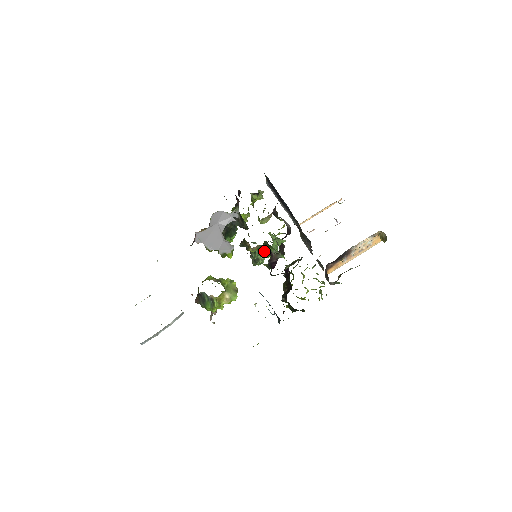
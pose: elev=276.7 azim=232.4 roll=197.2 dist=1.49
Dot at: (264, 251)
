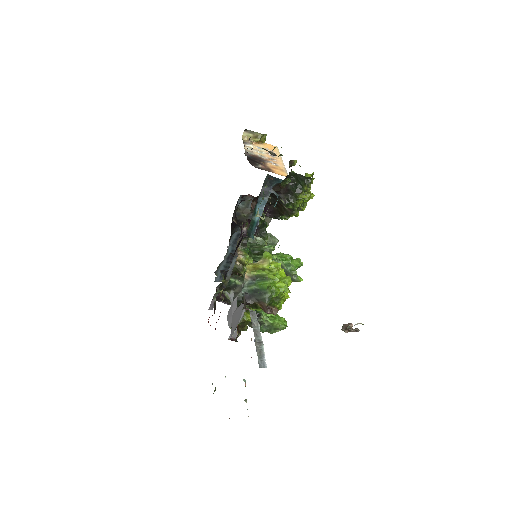
Dot at: occluded
